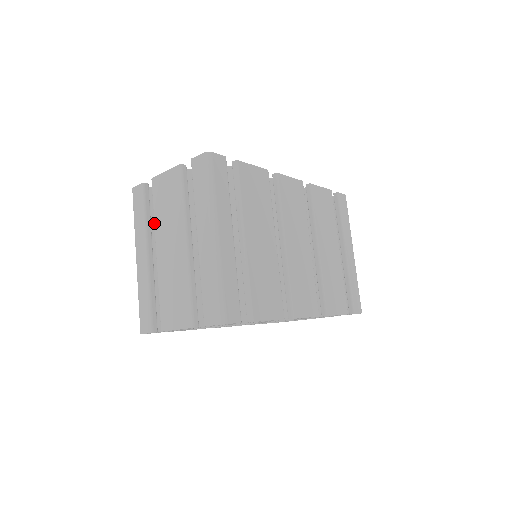
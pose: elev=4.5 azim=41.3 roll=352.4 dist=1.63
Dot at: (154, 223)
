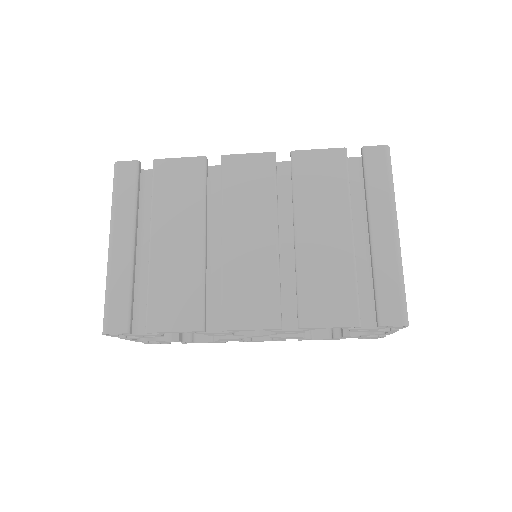
Dot at: occluded
